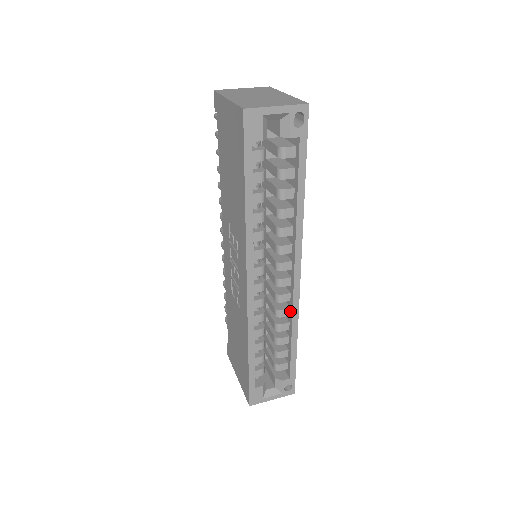
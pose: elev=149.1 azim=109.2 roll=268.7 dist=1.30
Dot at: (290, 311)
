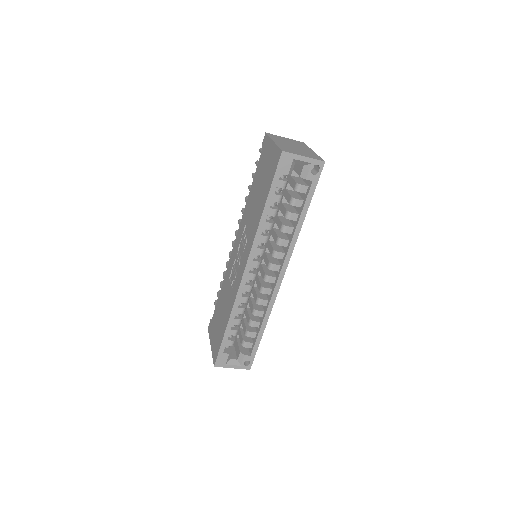
Dot at: (268, 302)
